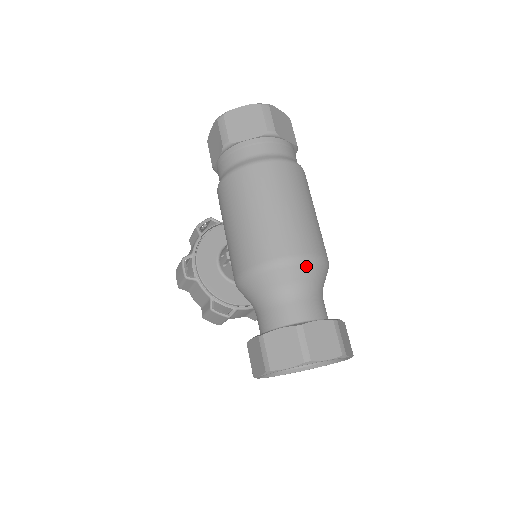
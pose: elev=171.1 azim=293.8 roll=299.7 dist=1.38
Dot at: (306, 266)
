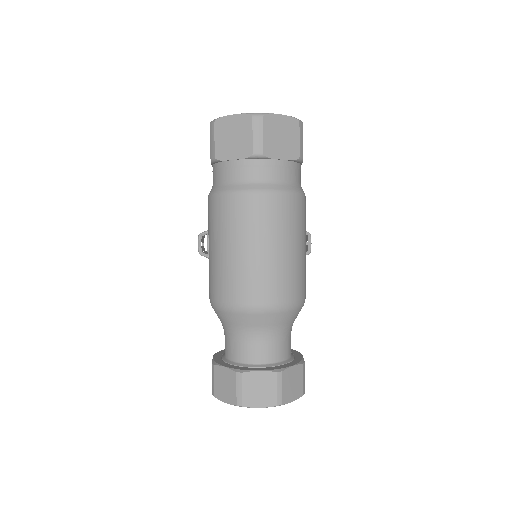
Dot at: (262, 315)
